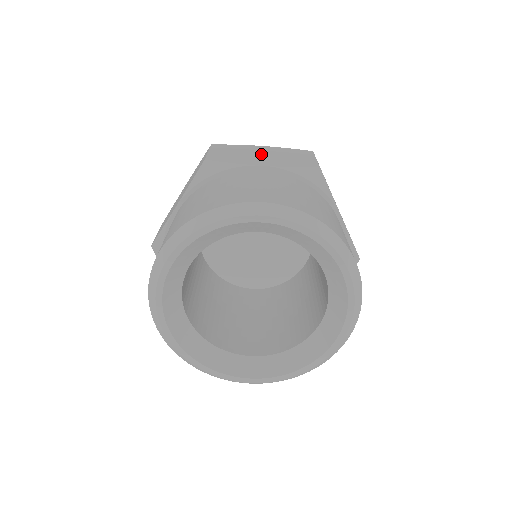
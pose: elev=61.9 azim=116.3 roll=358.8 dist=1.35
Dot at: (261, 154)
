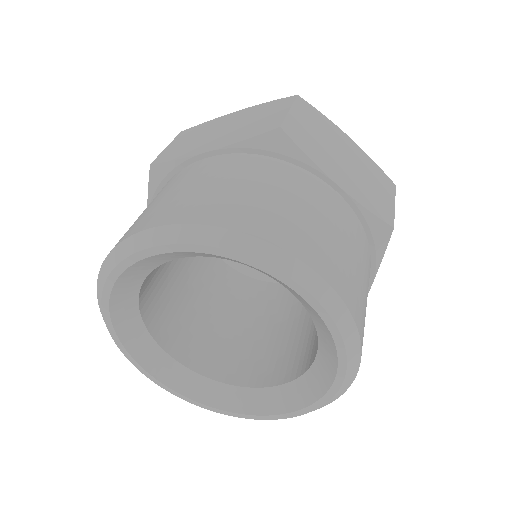
Dot at: (223, 128)
